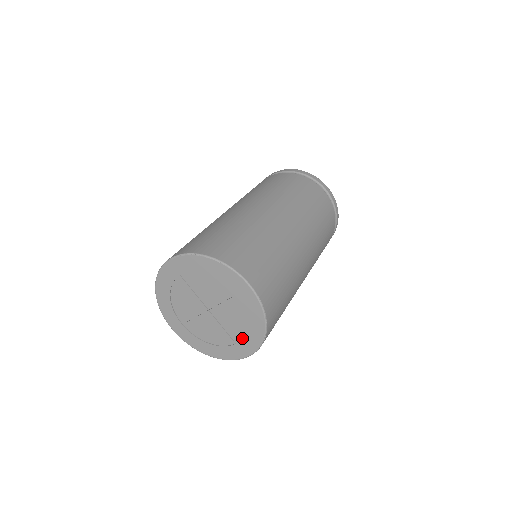
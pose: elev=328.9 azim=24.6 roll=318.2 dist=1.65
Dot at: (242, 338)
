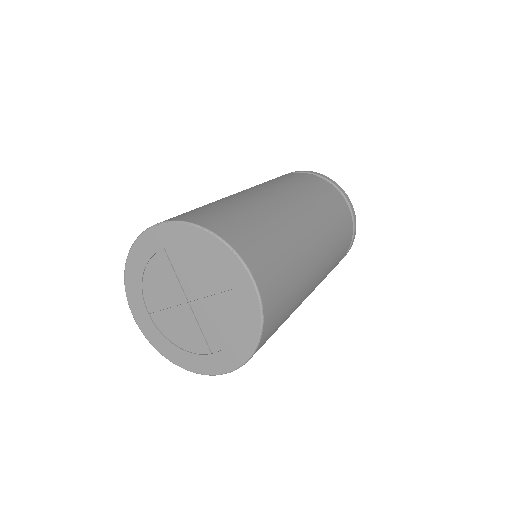
Dot at: (222, 348)
